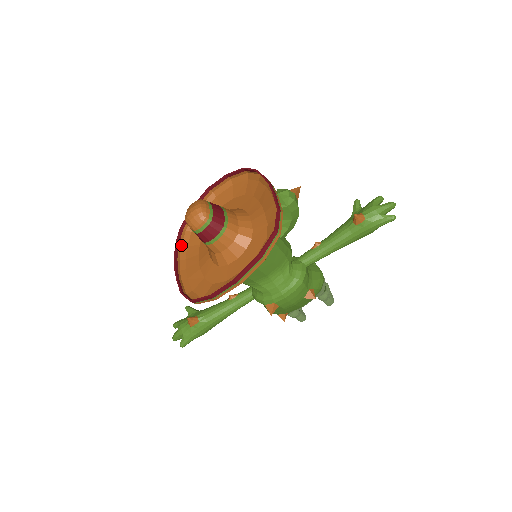
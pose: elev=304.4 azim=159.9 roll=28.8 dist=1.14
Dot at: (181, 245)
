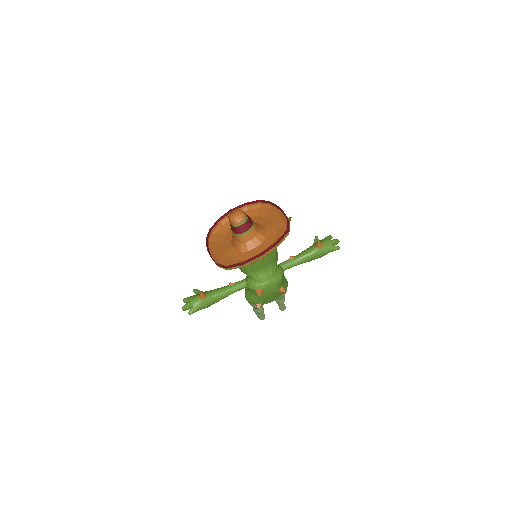
Dot at: (209, 240)
